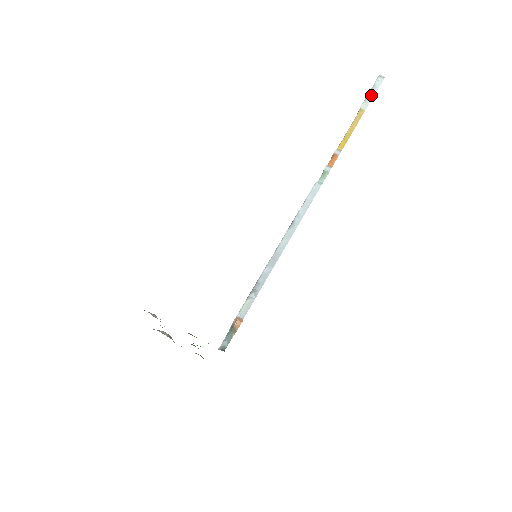
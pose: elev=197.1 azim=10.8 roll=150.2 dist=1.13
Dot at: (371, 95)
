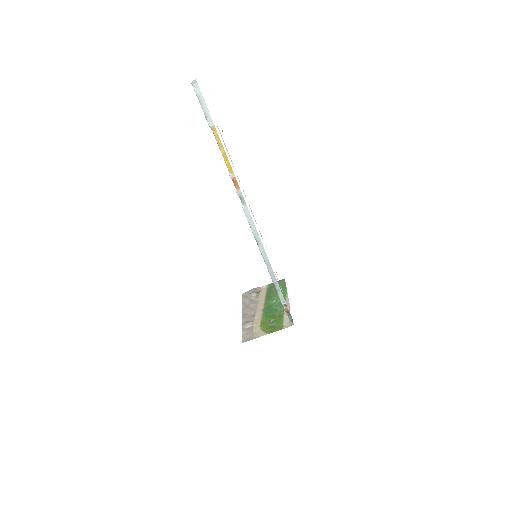
Dot at: (205, 108)
